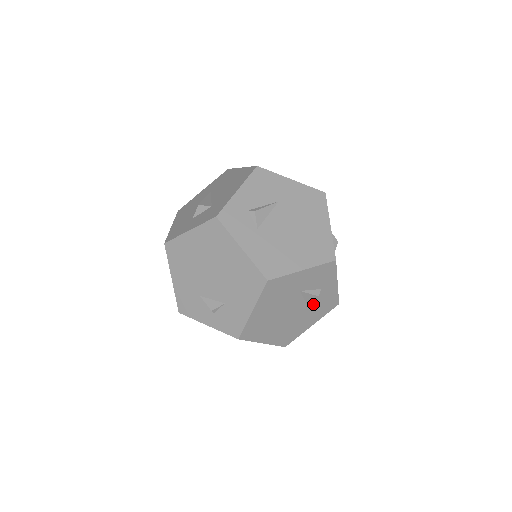
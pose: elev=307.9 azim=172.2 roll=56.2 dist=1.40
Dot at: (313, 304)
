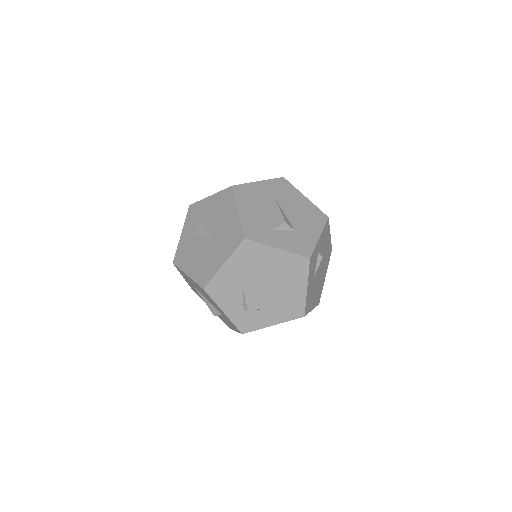
Dot at: (322, 250)
